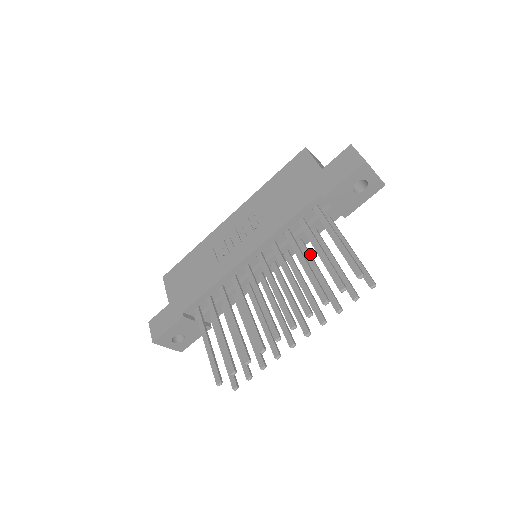
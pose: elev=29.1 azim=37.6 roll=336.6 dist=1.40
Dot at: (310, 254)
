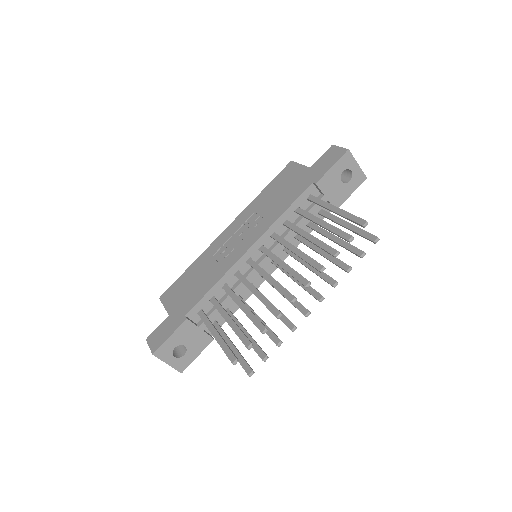
Dot at: occluded
